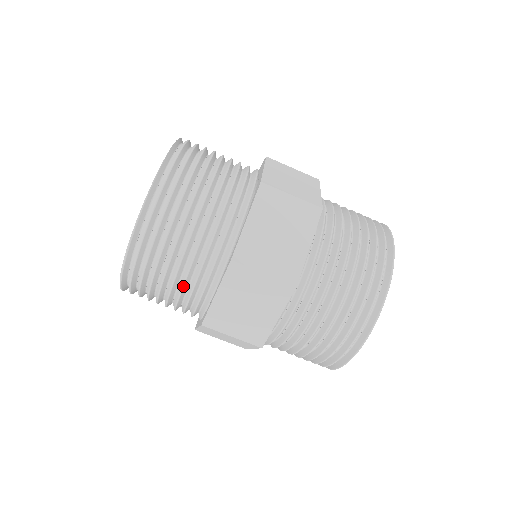
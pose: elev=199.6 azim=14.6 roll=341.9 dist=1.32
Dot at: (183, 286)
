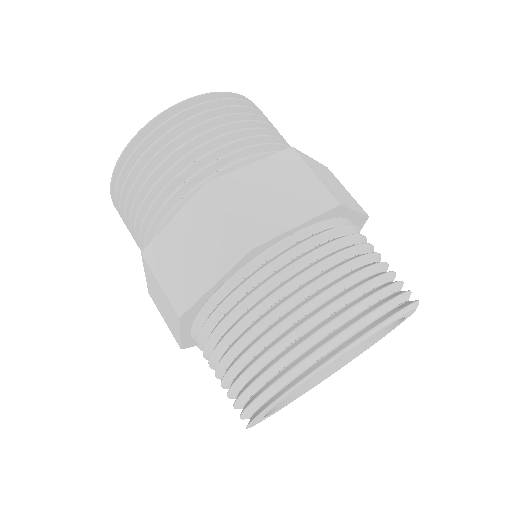
Dot at: (153, 203)
